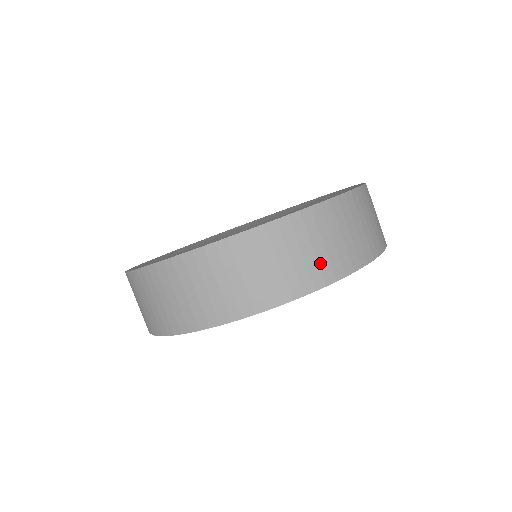
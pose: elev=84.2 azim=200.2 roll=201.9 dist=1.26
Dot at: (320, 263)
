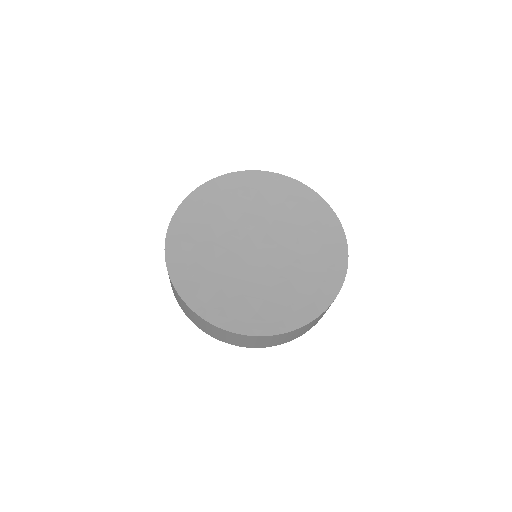
Dot at: occluded
